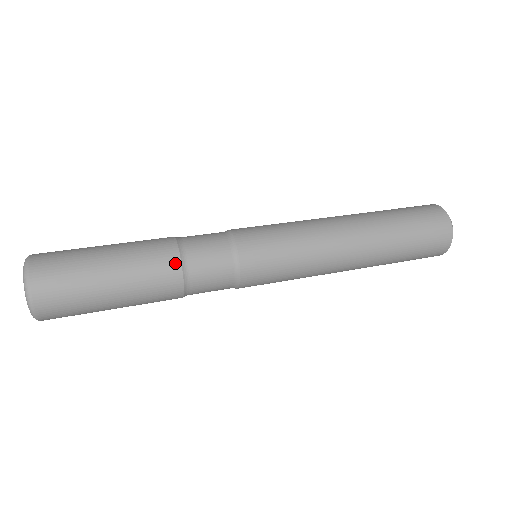
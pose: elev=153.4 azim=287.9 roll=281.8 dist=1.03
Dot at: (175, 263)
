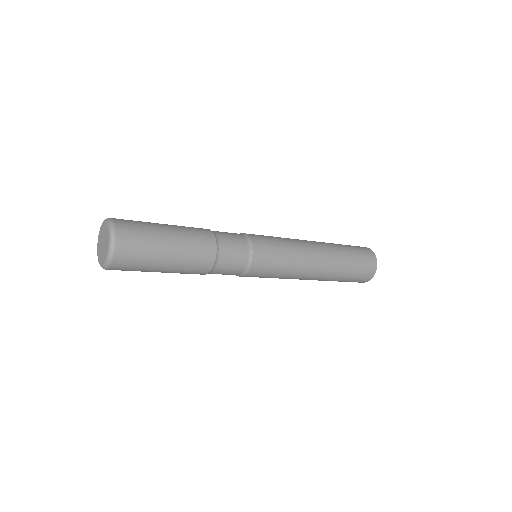
Dot at: (212, 238)
